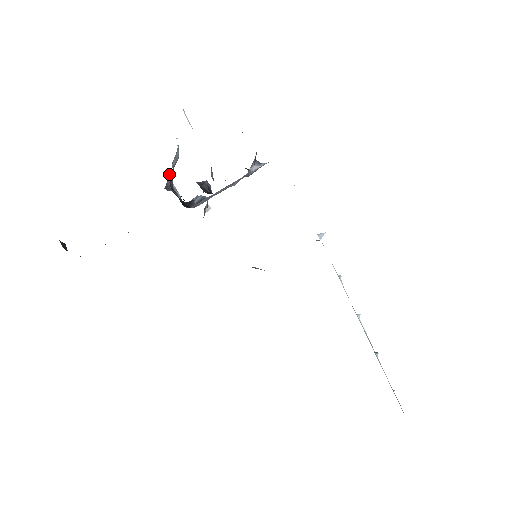
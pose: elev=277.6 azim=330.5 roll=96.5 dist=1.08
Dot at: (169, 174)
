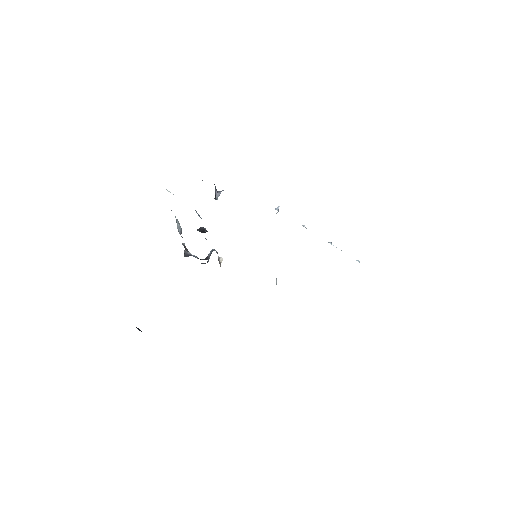
Dot at: (182, 244)
